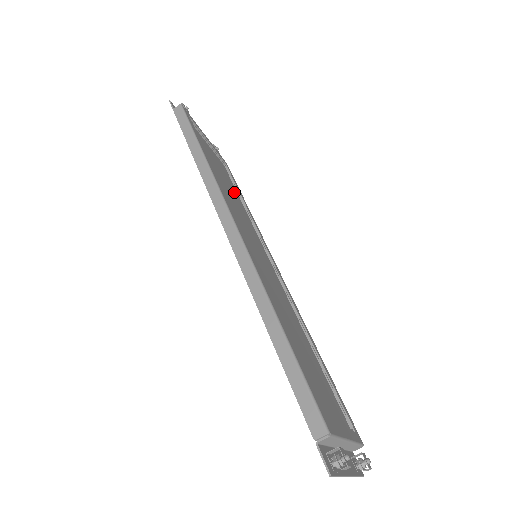
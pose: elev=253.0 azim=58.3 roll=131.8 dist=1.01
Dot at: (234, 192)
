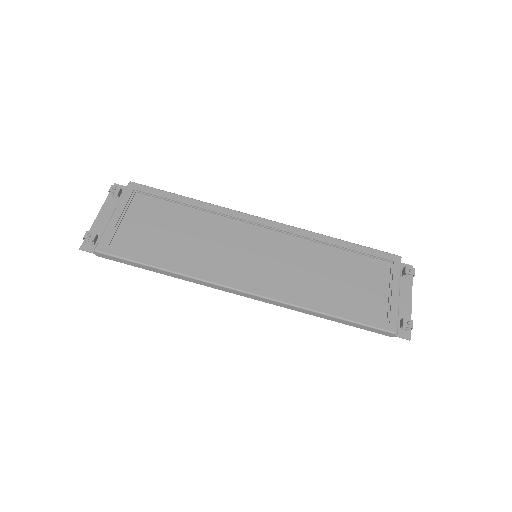
Dot at: (179, 216)
